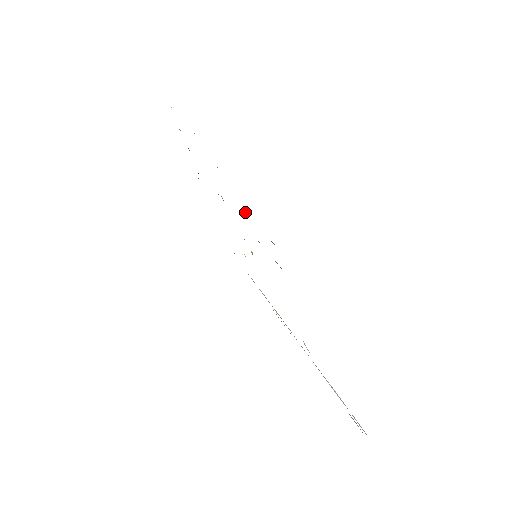
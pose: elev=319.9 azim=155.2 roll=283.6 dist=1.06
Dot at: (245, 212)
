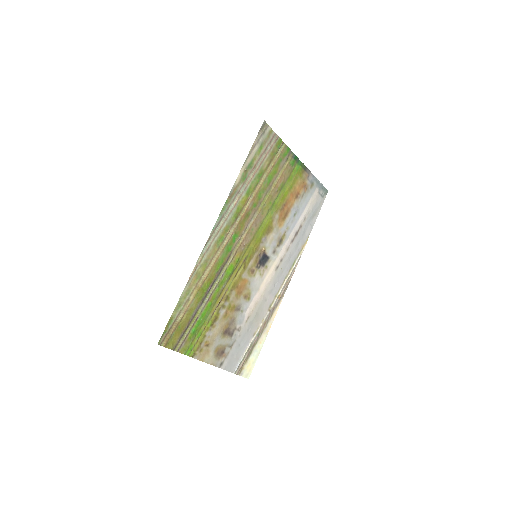
Dot at: (226, 245)
